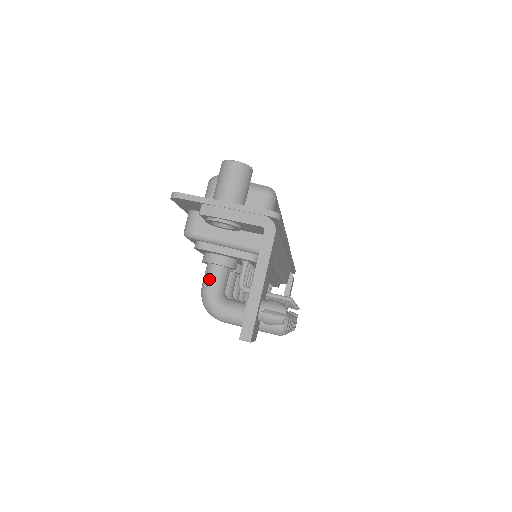
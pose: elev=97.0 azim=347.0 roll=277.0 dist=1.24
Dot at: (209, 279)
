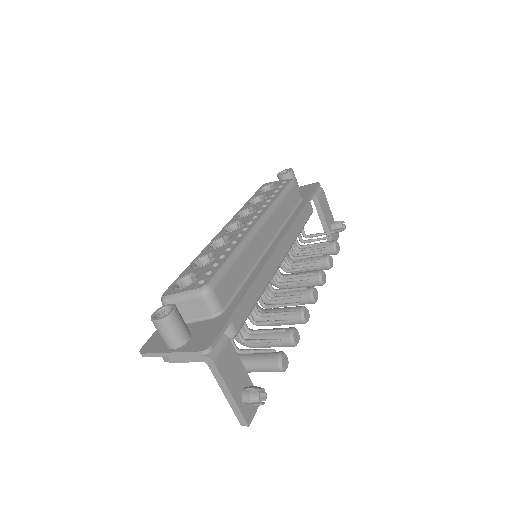
Dot at: occluded
